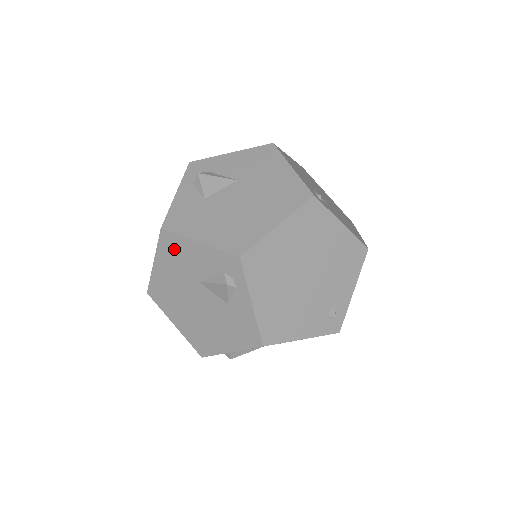
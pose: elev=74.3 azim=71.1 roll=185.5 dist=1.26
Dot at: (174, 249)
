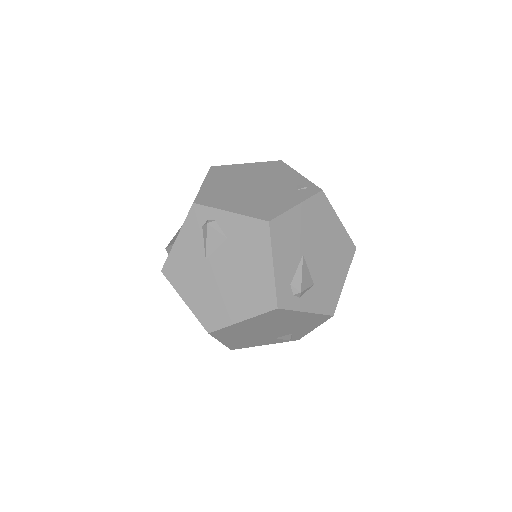
Dot at: (177, 268)
